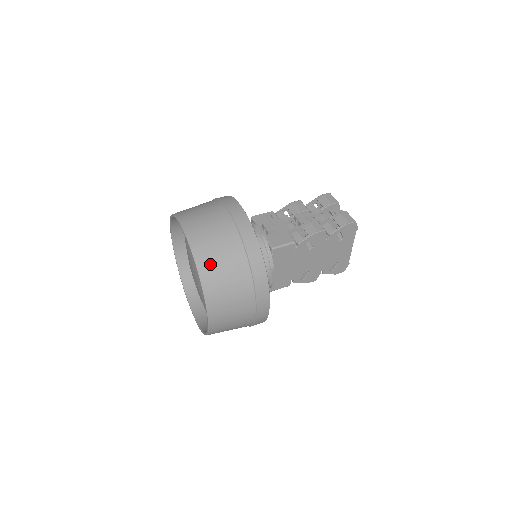
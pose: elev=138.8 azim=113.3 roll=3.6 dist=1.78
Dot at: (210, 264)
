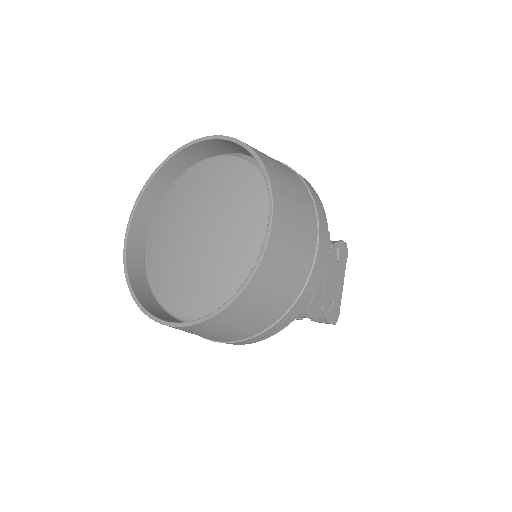
Dot at: (265, 156)
